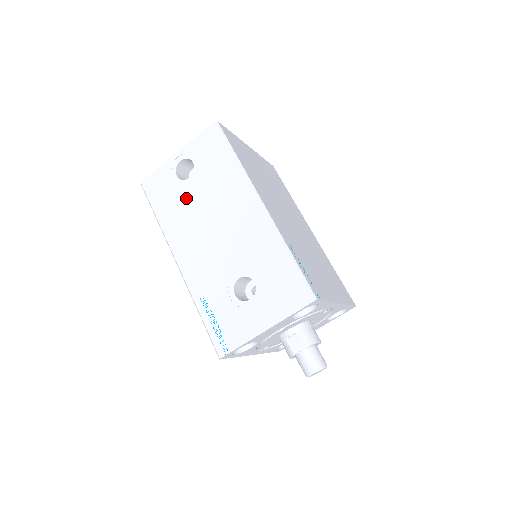
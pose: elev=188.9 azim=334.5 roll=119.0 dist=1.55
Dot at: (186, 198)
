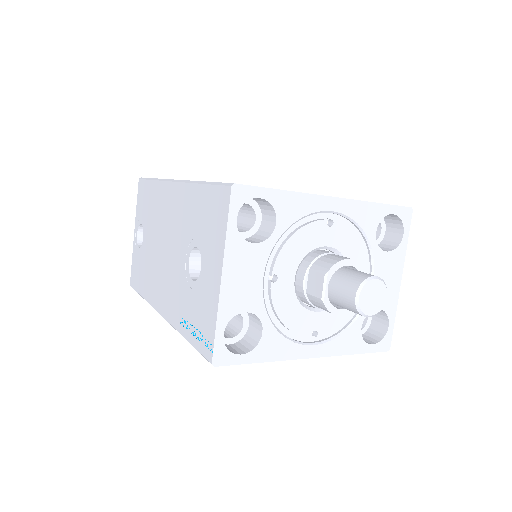
Dot at: (146, 254)
